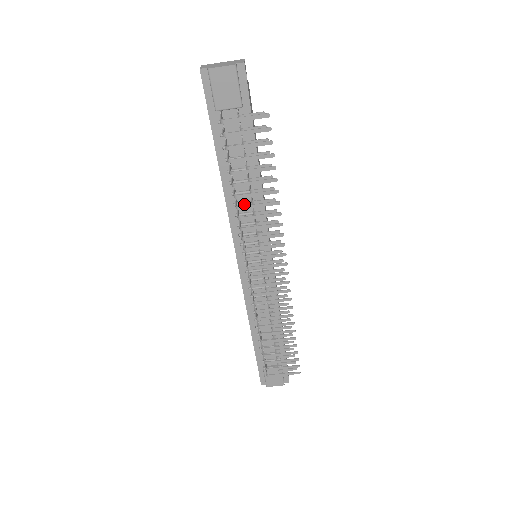
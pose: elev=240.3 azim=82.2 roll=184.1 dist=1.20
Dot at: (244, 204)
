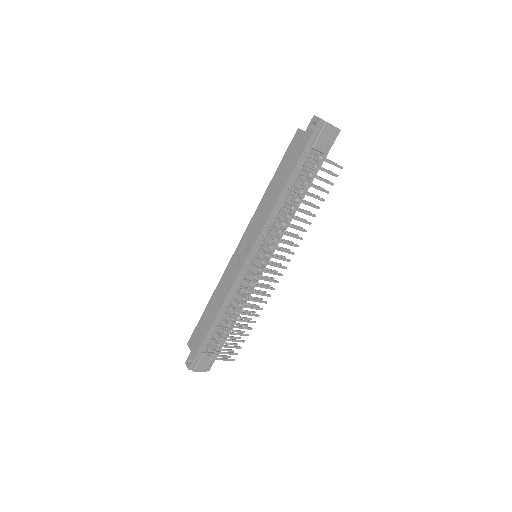
Dot at: (283, 215)
